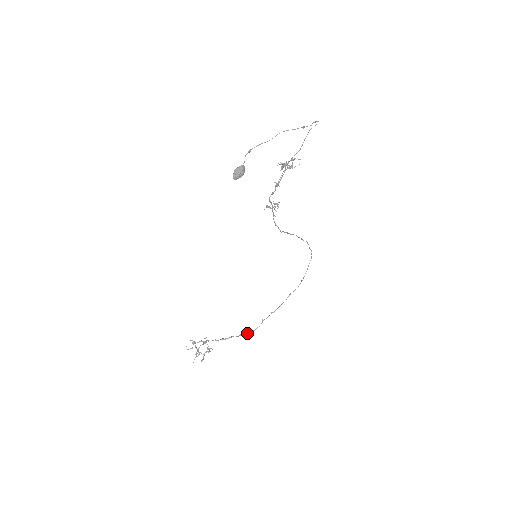
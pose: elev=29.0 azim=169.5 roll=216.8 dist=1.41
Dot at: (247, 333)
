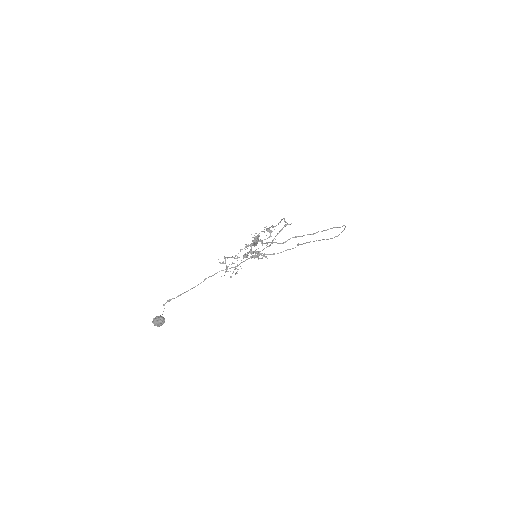
Dot at: occluded
